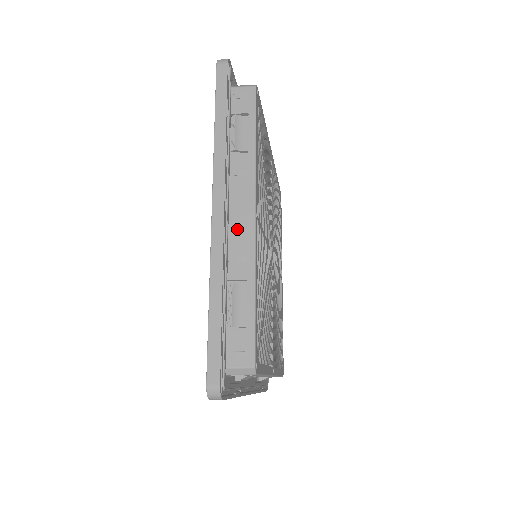
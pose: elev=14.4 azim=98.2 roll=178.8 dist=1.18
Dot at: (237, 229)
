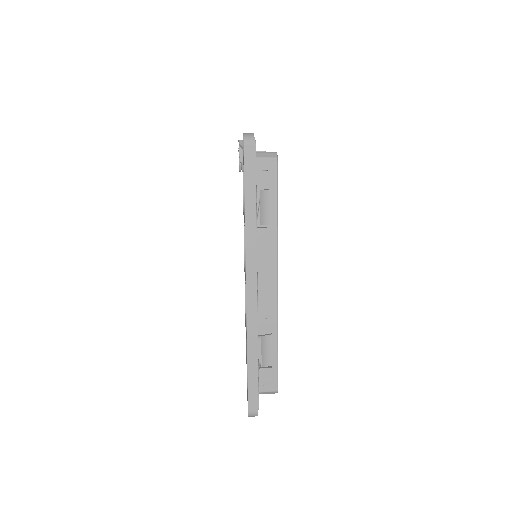
Dot at: (263, 293)
